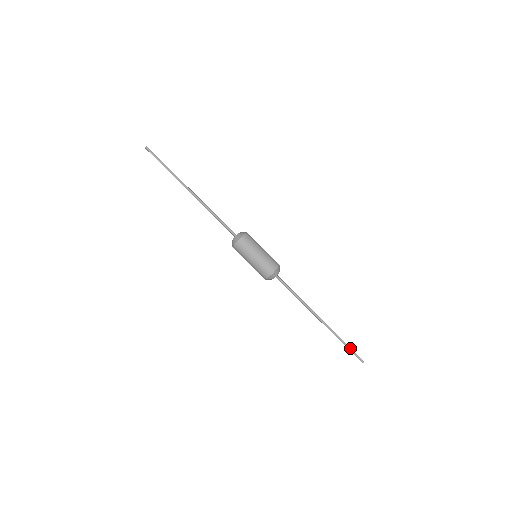
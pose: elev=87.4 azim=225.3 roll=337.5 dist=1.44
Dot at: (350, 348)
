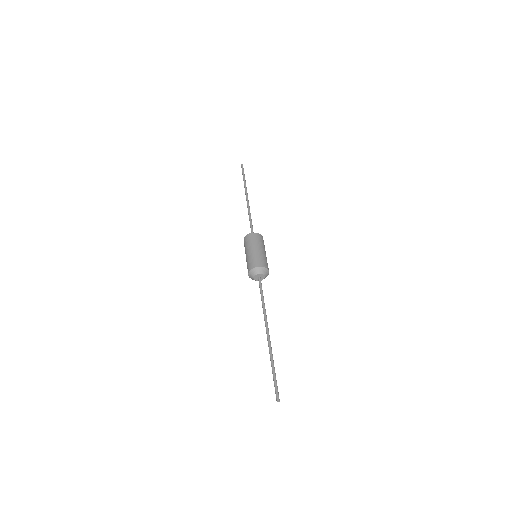
Dot at: (275, 376)
